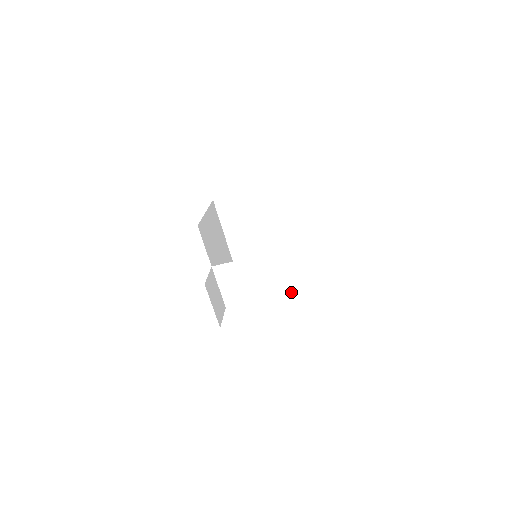
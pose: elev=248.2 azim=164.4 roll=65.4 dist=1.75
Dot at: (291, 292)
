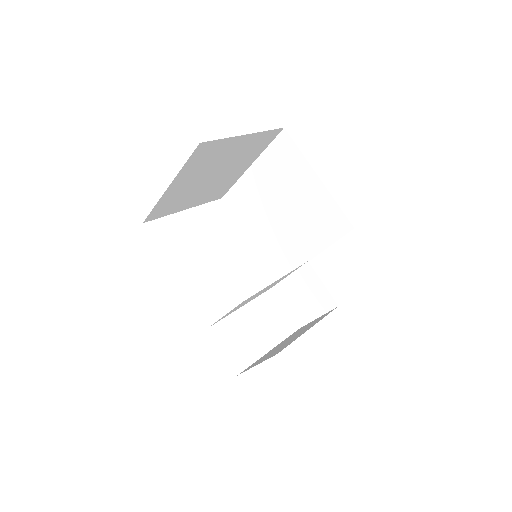
Dot at: occluded
